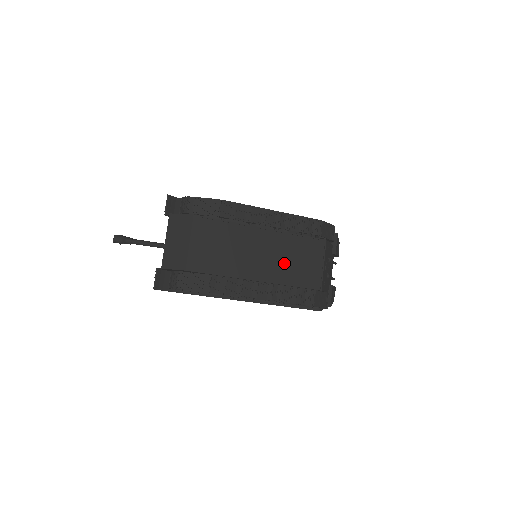
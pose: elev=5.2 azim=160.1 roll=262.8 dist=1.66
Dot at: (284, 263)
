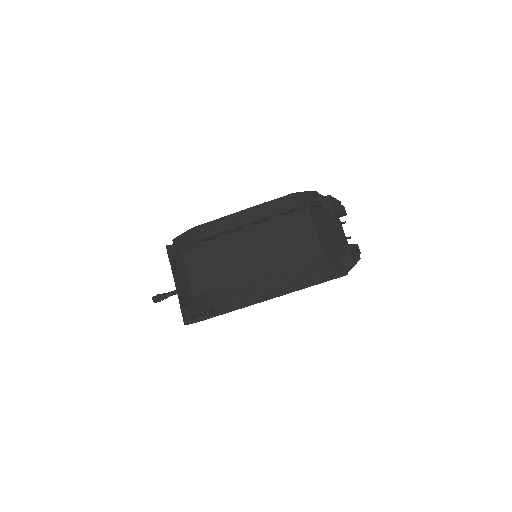
Dot at: (276, 249)
